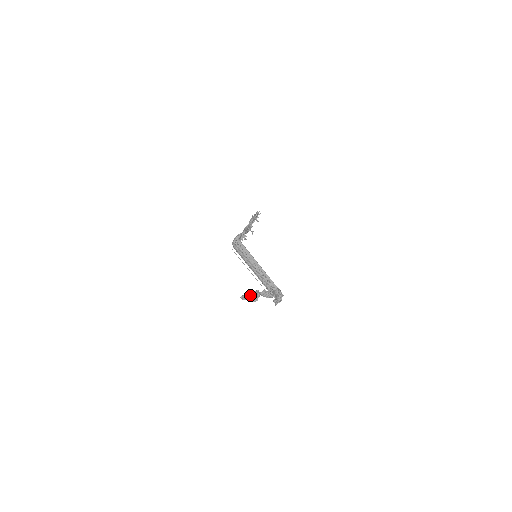
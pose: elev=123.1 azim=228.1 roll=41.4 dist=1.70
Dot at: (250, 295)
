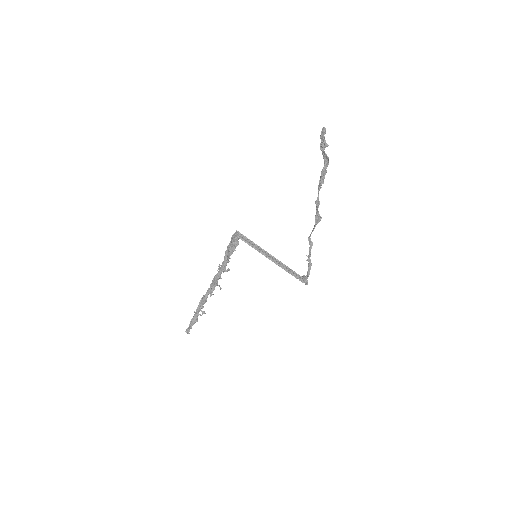
Dot at: (323, 139)
